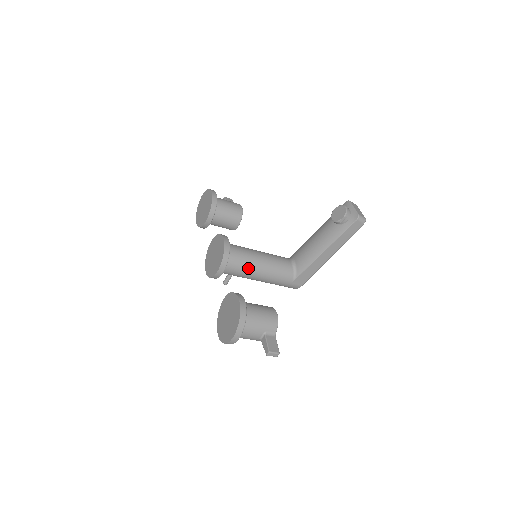
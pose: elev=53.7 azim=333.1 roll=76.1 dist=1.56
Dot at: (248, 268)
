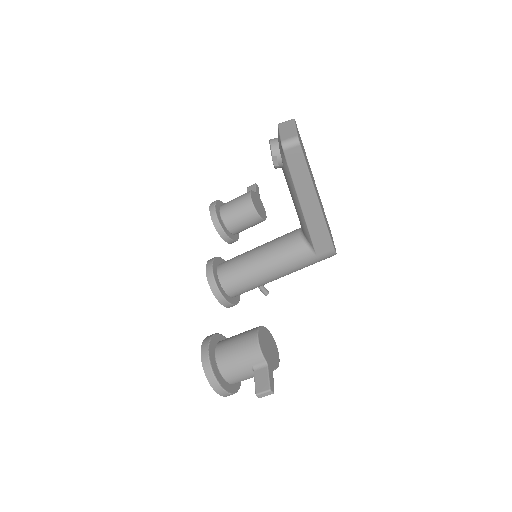
Dot at: (251, 278)
